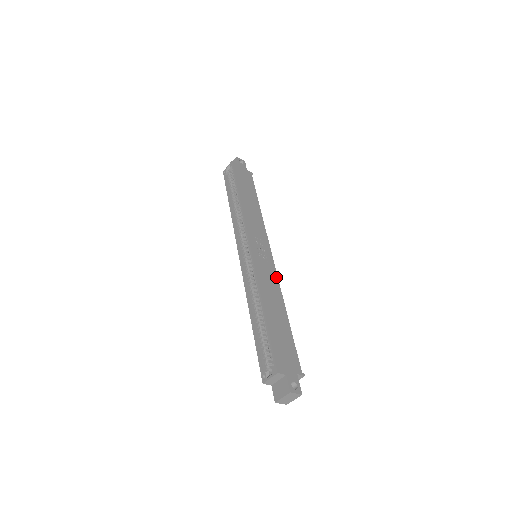
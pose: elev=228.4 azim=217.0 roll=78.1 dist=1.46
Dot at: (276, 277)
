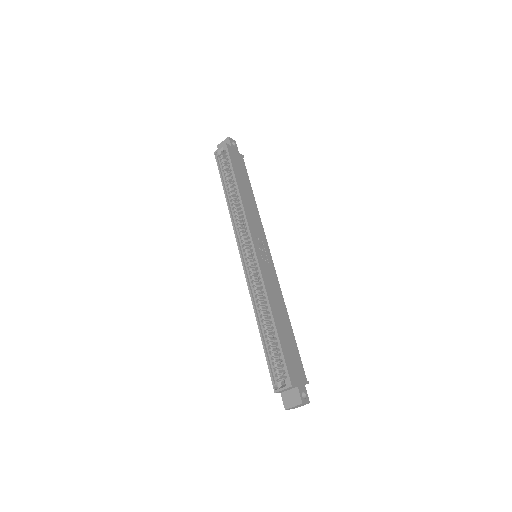
Dot at: (277, 281)
